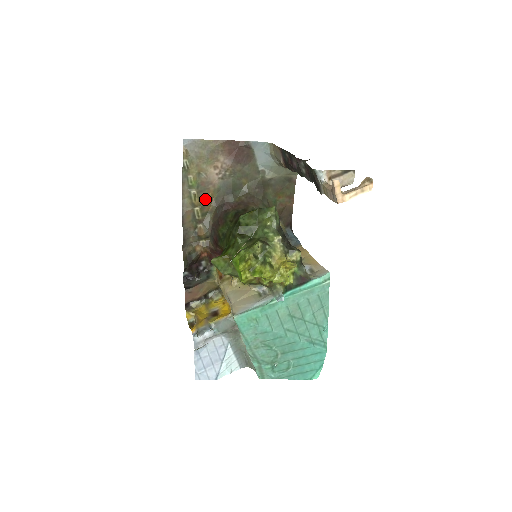
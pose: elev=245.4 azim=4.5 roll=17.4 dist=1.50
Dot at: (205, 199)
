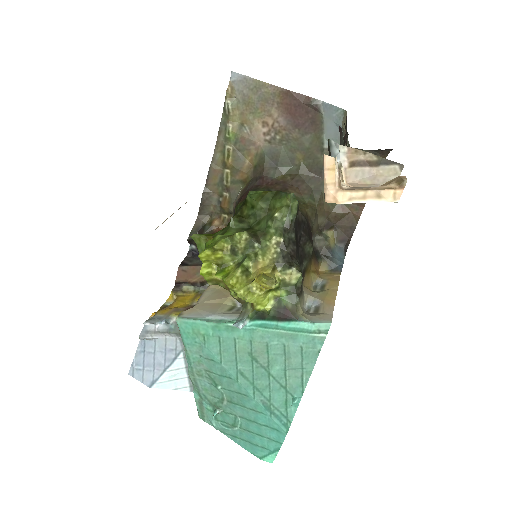
Dot at: (241, 162)
